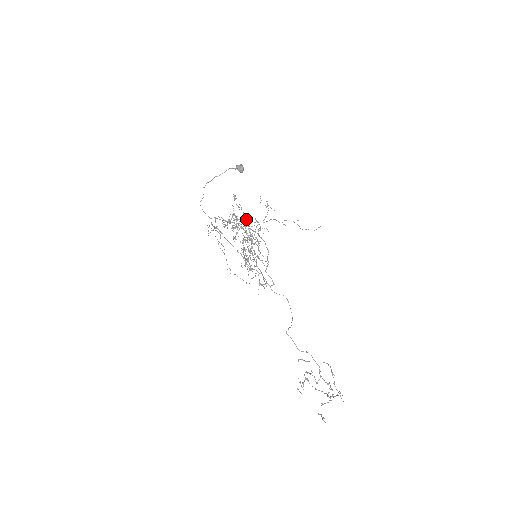
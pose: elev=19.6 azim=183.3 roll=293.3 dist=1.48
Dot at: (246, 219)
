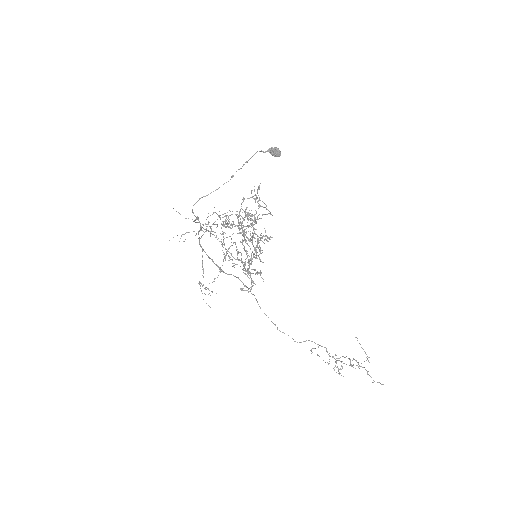
Dot at: (269, 213)
